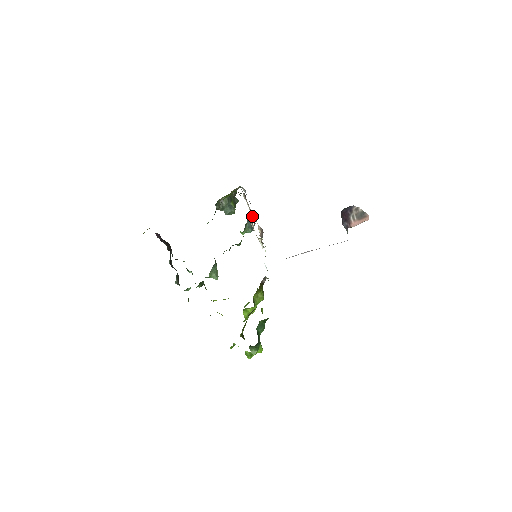
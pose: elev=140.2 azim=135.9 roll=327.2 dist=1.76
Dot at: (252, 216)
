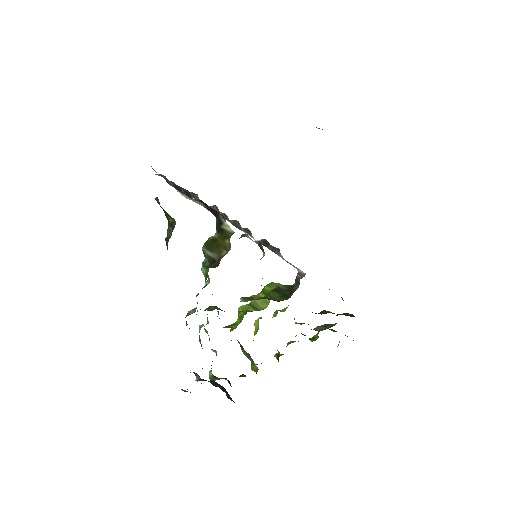
Dot at: occluded
